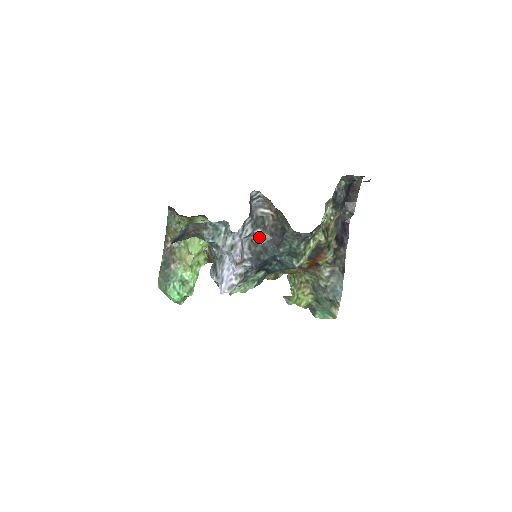
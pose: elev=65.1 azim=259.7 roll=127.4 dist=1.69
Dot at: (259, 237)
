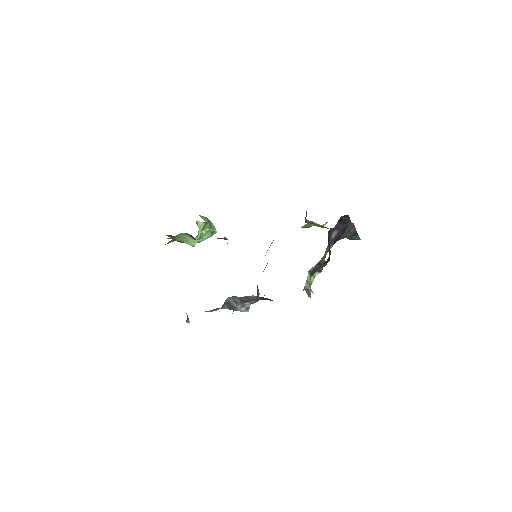
Dot at: occluded
